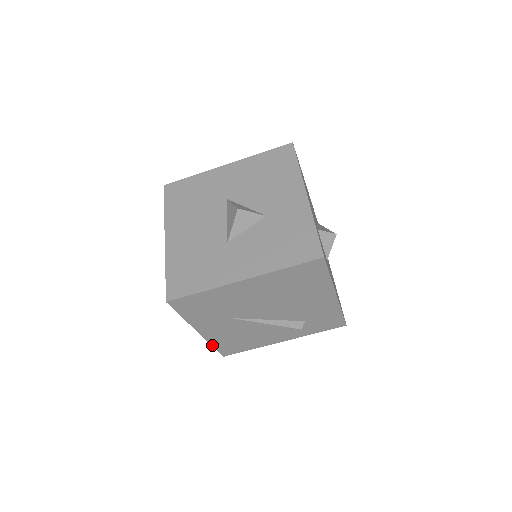
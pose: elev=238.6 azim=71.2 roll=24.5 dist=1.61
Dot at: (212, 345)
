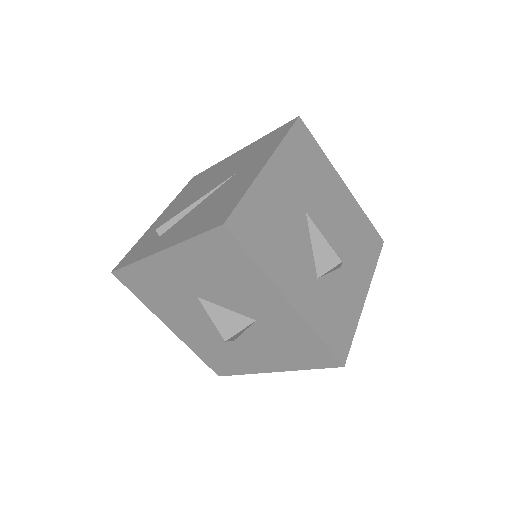
Dot at: occluded
